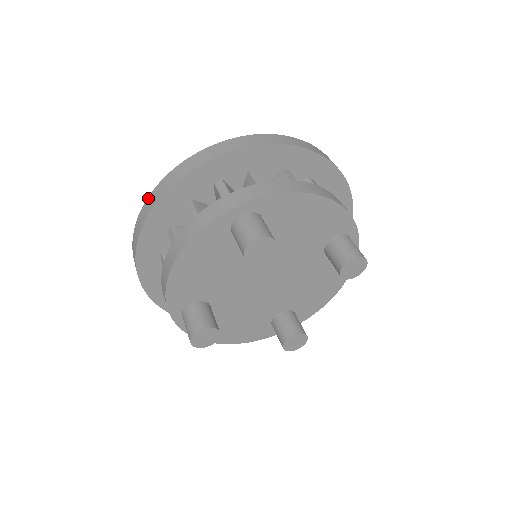
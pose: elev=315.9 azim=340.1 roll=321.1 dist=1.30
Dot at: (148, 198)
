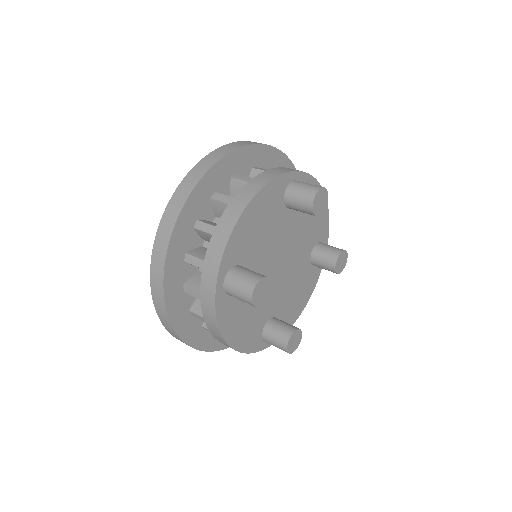
Dot at: (199, 162)
